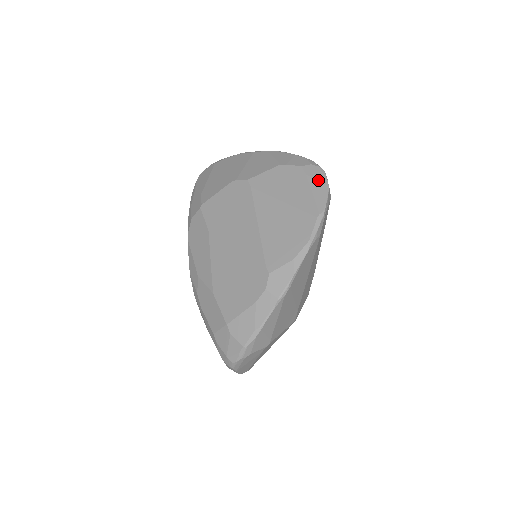
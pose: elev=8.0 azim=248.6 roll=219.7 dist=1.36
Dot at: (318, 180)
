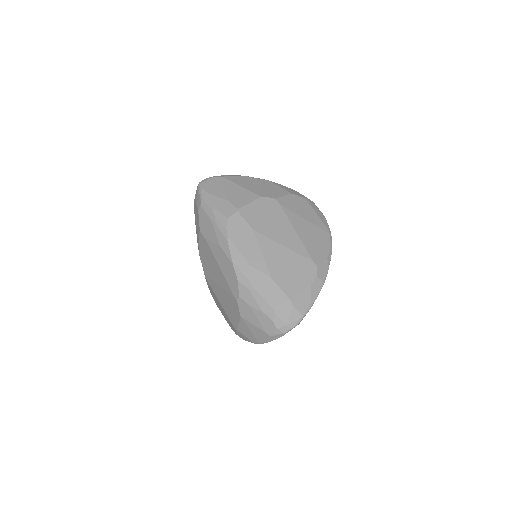
Dot at: (318, 210)
